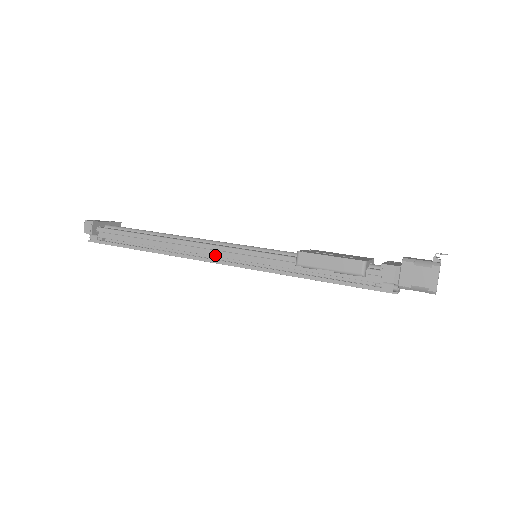
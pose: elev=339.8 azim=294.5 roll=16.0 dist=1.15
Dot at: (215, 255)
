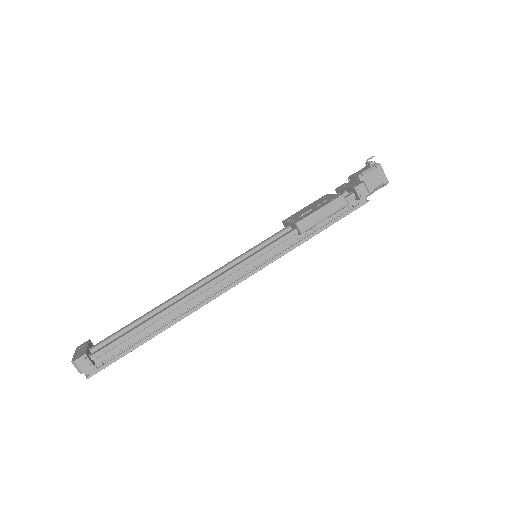
Dot at: (229, 281)
